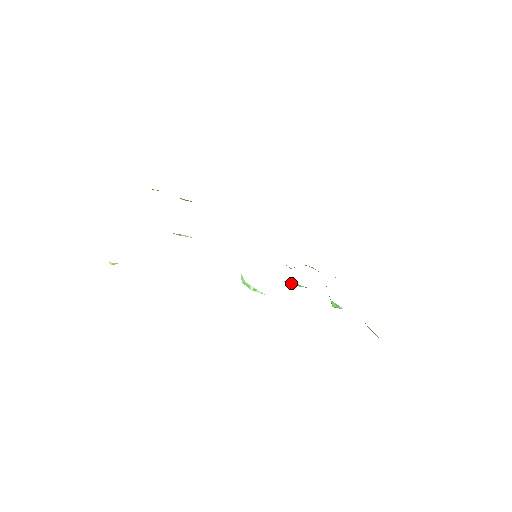
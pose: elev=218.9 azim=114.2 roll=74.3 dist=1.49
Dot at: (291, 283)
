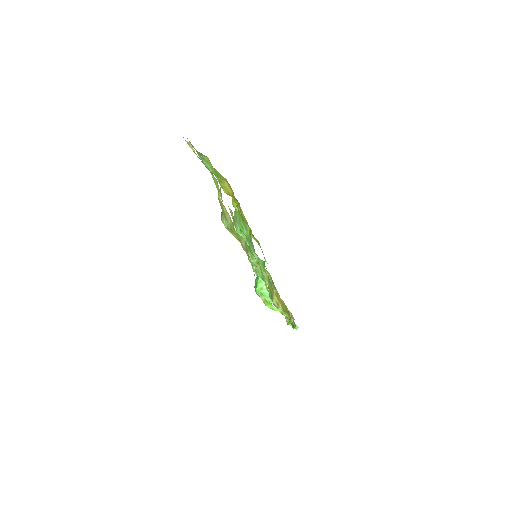
Dot at: occluded
